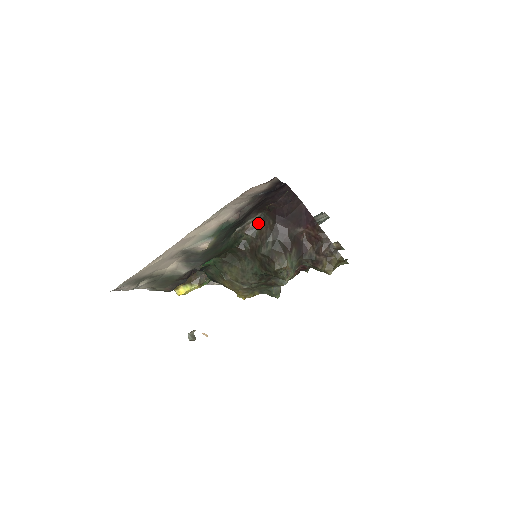
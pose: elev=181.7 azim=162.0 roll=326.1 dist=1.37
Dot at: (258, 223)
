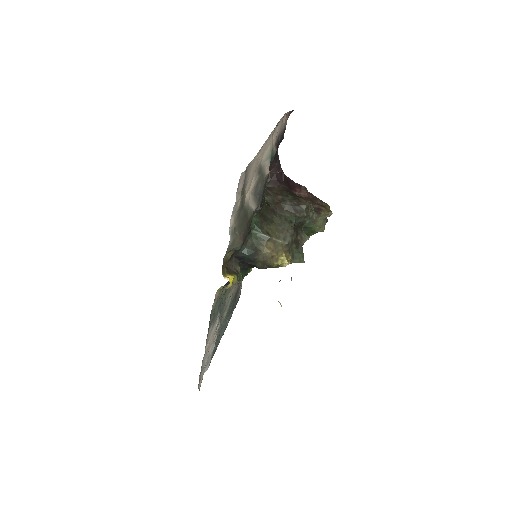
Dot at: (267, 191)
